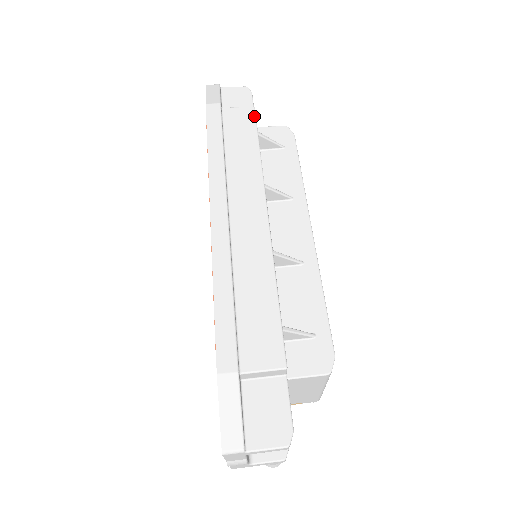
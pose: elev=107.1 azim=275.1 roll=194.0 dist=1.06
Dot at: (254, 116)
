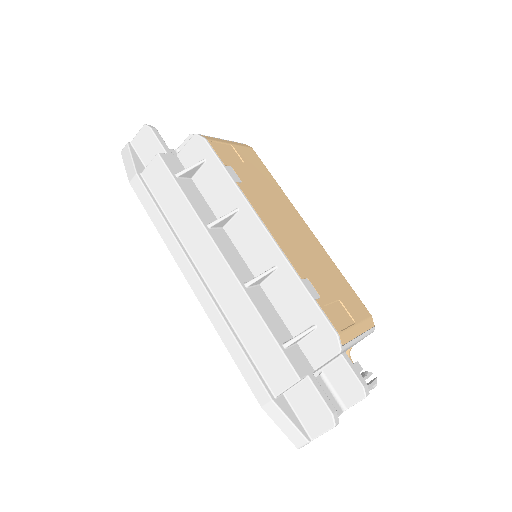
Dot at: (163, 164)
